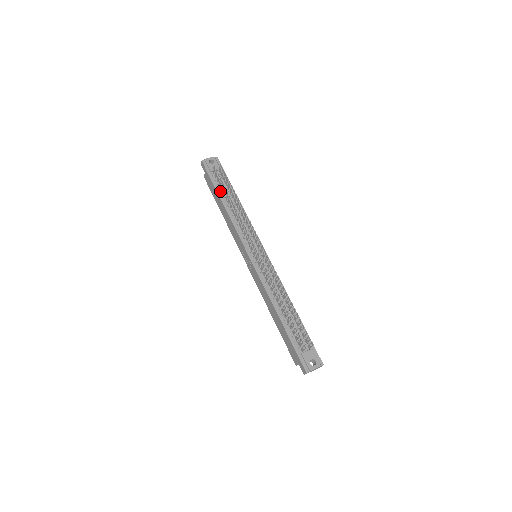
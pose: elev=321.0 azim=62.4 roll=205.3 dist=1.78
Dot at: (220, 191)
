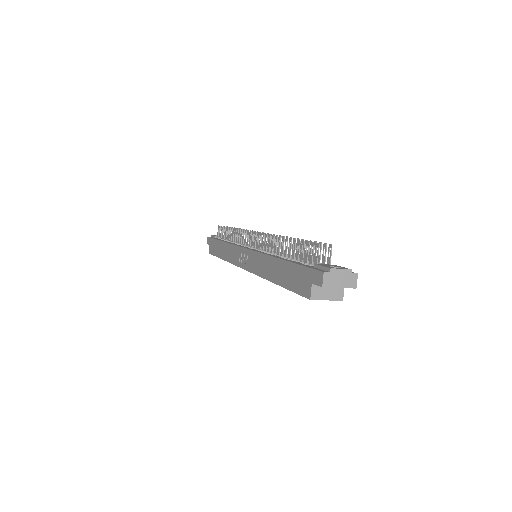
Dot at: occluded
